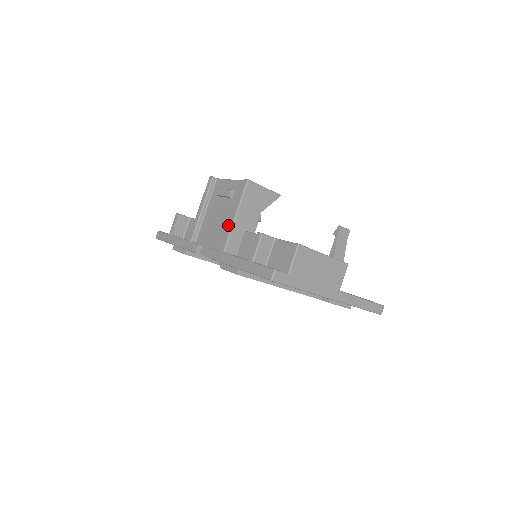
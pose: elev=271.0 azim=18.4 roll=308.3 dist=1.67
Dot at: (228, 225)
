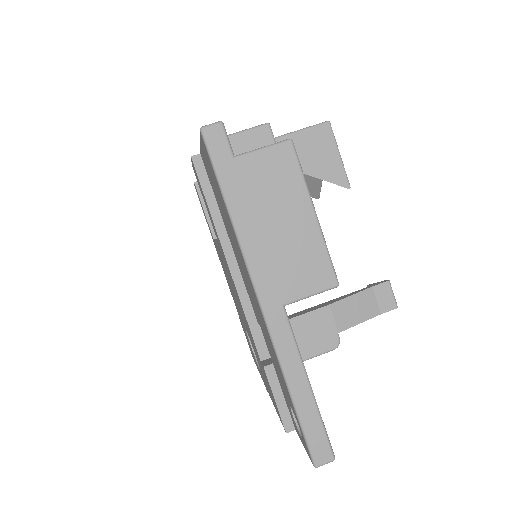
Dot at: occluded
